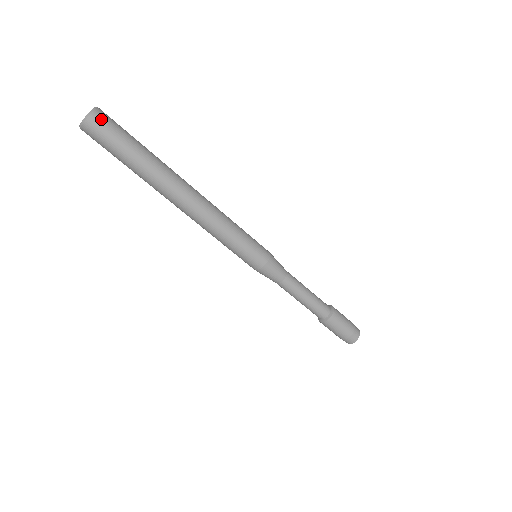
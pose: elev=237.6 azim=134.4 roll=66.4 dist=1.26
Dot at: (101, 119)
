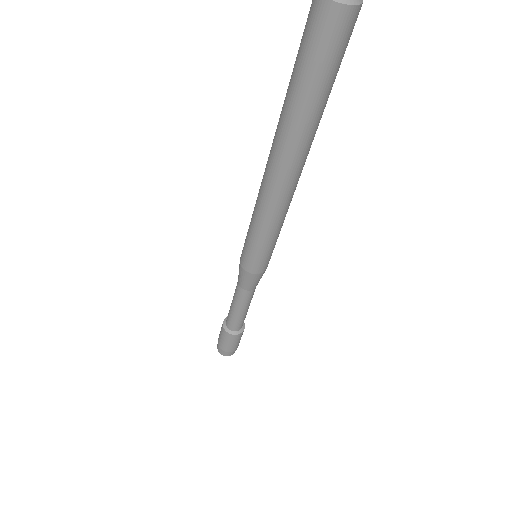
Dot at: (349, 24)
